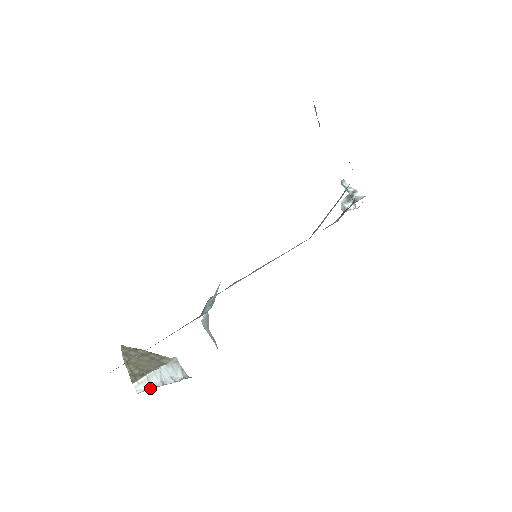
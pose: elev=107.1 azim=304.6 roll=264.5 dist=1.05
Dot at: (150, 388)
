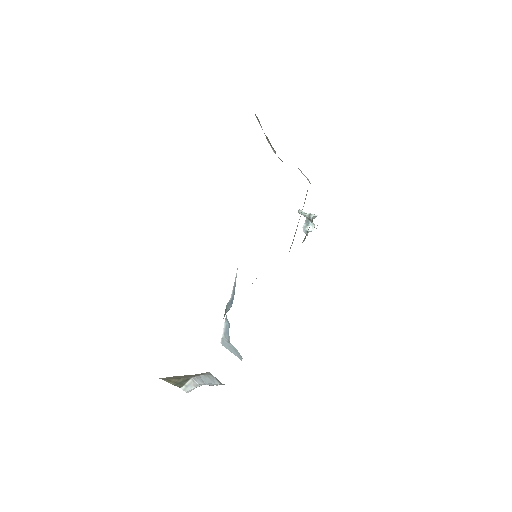
Dot at: occluded
